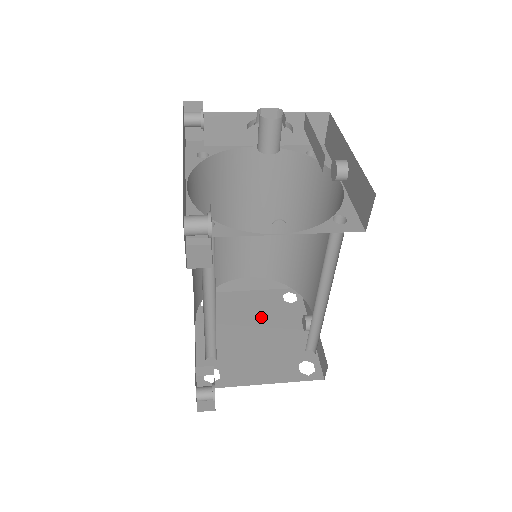
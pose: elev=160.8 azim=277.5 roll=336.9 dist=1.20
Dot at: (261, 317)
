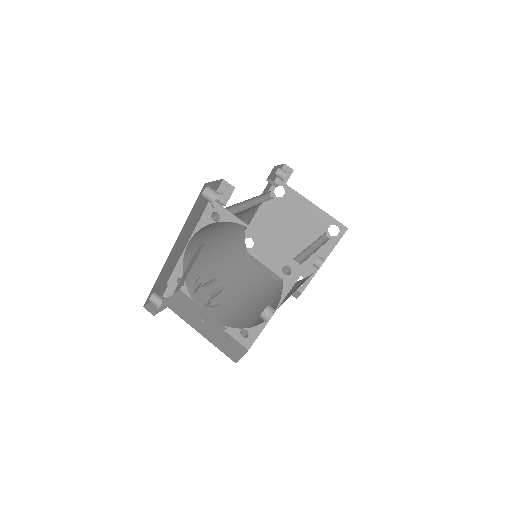
Dot at: (302, 230)
